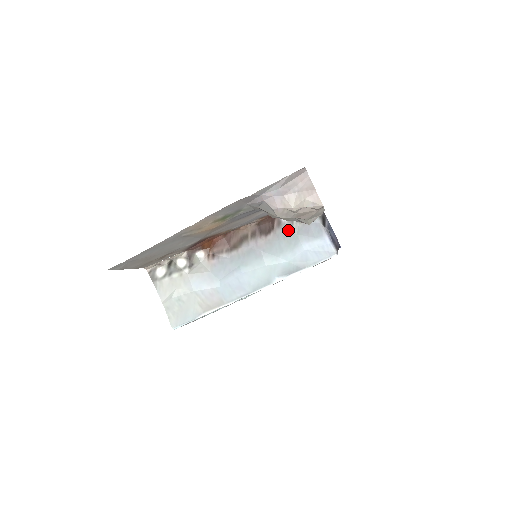
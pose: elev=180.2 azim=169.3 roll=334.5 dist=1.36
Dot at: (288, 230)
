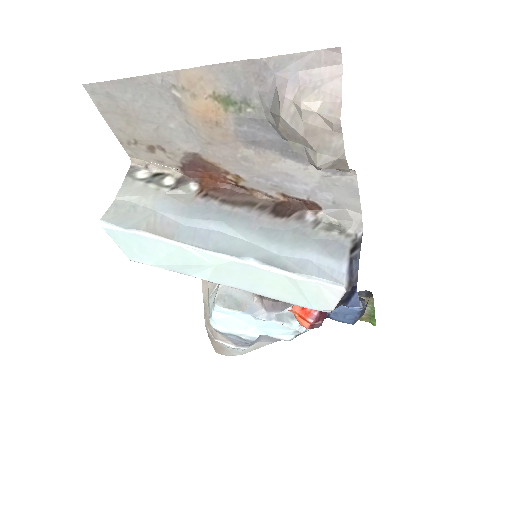
Dot at: (305, 229)
